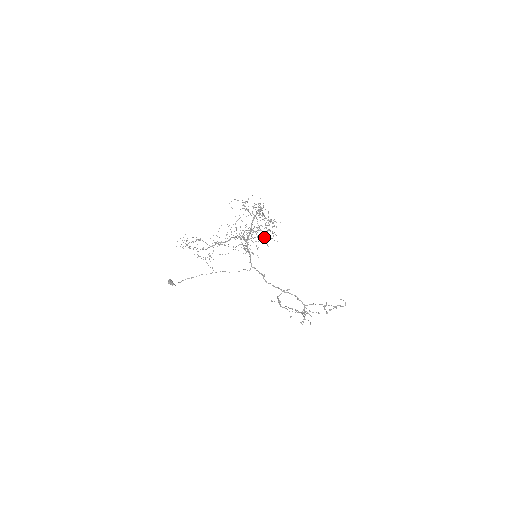
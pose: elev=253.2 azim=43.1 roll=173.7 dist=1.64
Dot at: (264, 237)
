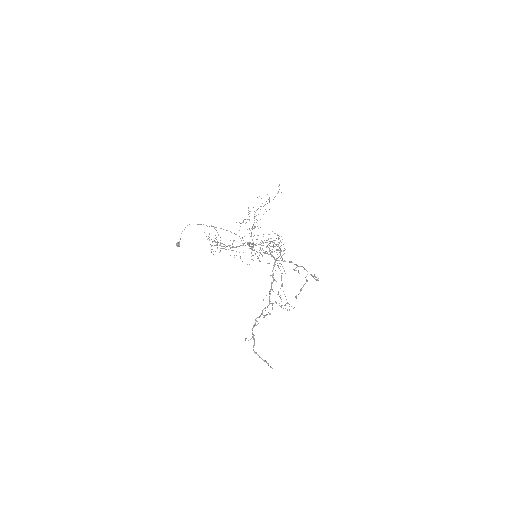
Dot at: occluded
